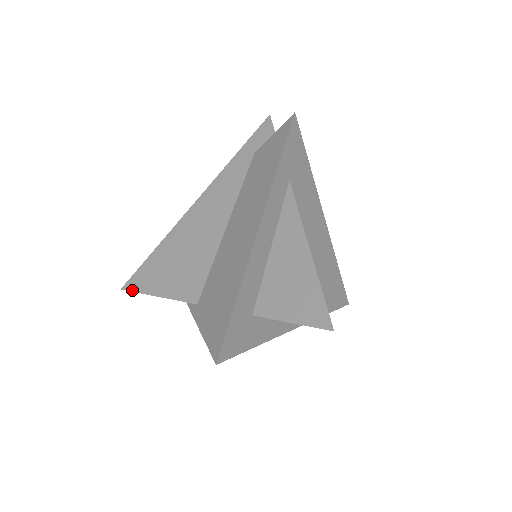
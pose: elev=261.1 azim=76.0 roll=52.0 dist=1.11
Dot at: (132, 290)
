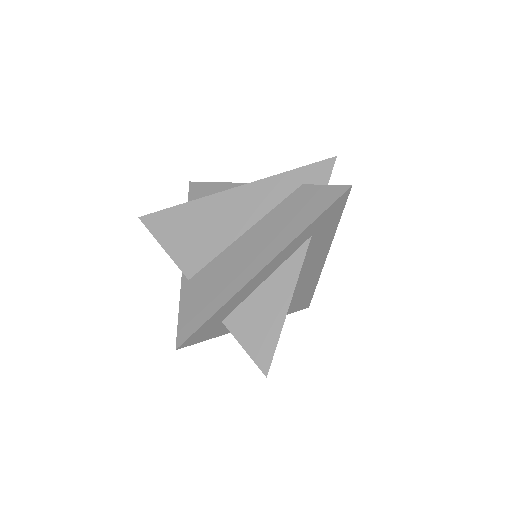
Dot at: (147, 226)
